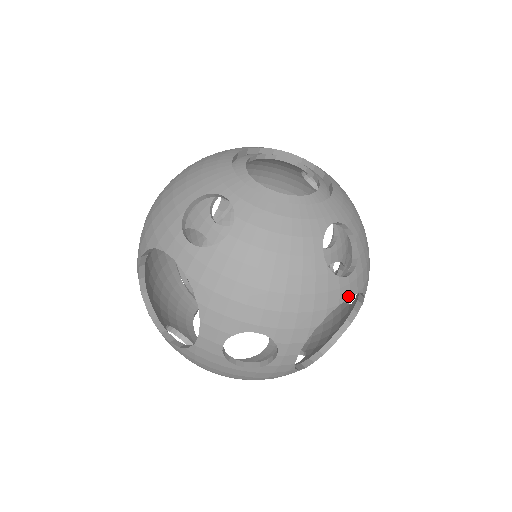
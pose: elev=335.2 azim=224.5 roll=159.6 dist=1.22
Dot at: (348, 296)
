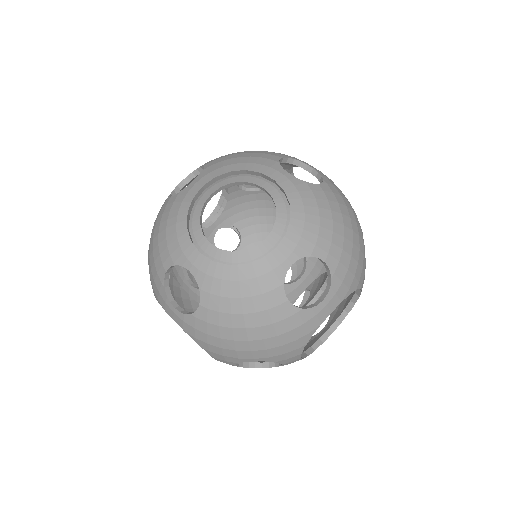
Dot at: (329, 312)
